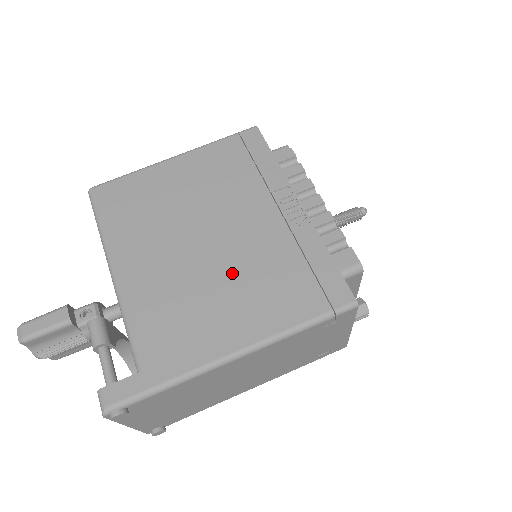
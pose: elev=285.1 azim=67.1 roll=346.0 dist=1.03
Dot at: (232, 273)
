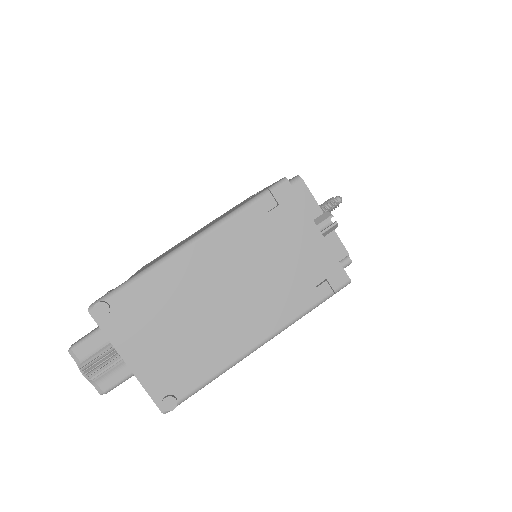
Dot at: occluded
